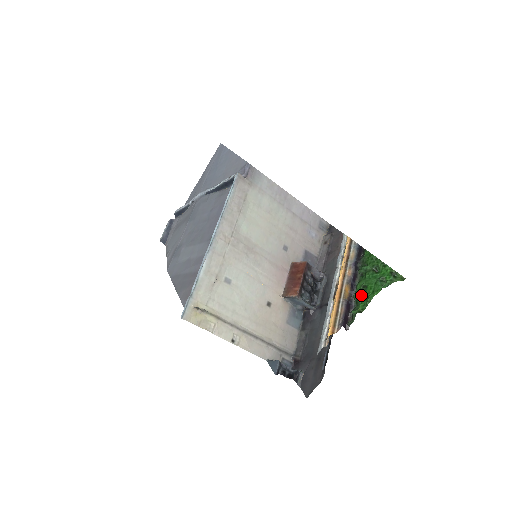
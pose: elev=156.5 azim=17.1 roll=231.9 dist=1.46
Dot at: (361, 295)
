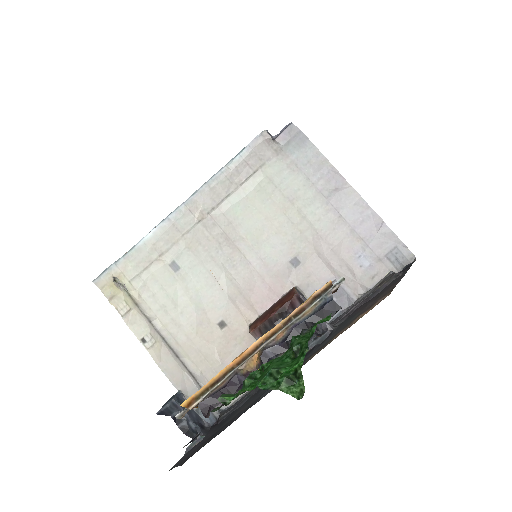
Dot at: occluded
